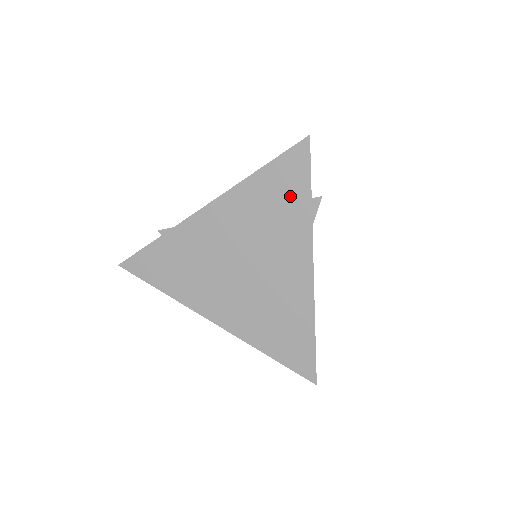
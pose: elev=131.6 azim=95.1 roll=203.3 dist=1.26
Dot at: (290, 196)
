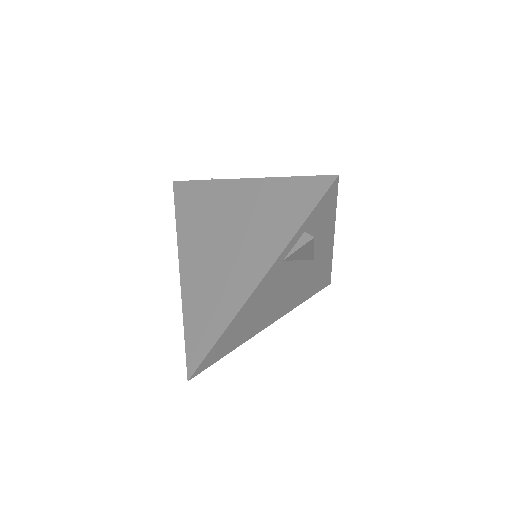
Dot at: (289, 215)
